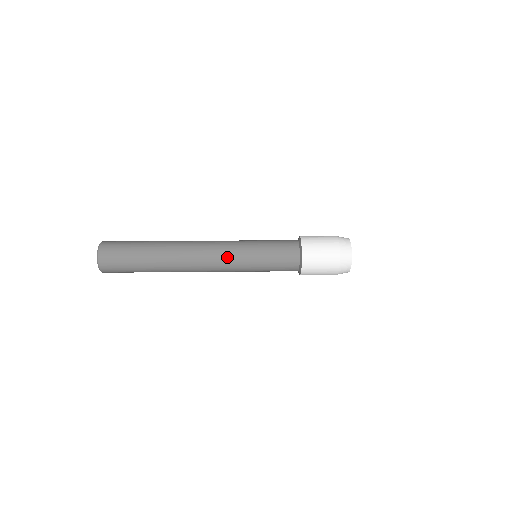
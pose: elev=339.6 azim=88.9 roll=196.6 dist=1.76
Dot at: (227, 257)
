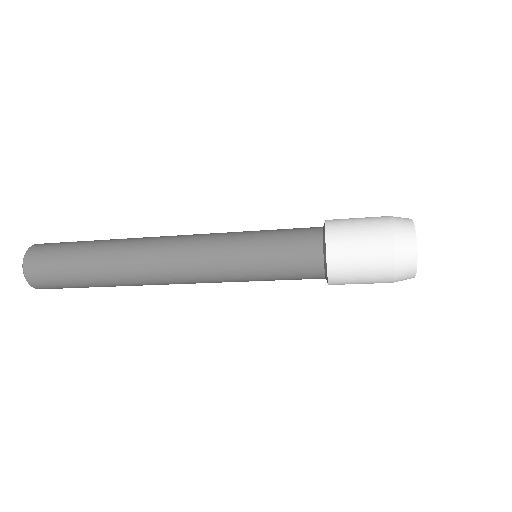
Dot at: (205, 254)
